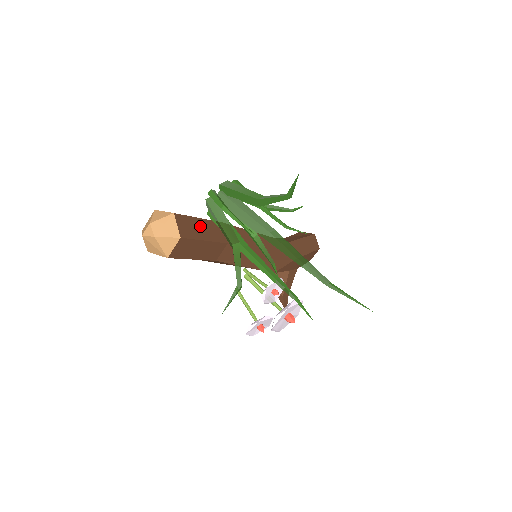
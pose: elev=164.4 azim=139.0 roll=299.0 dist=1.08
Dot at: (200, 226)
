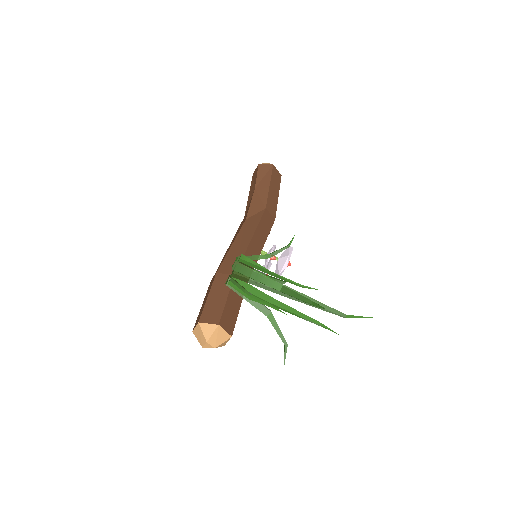
Dot at: (231, 305)
